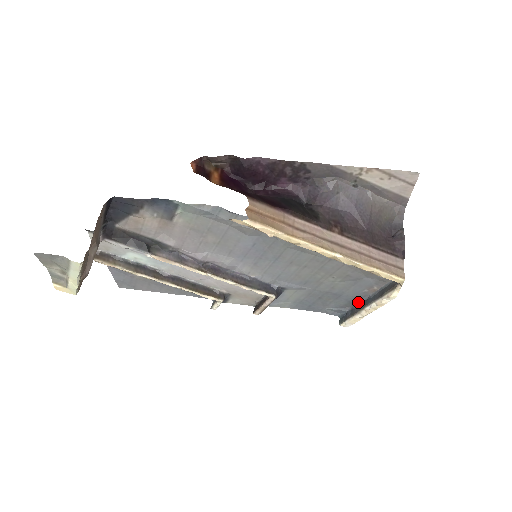
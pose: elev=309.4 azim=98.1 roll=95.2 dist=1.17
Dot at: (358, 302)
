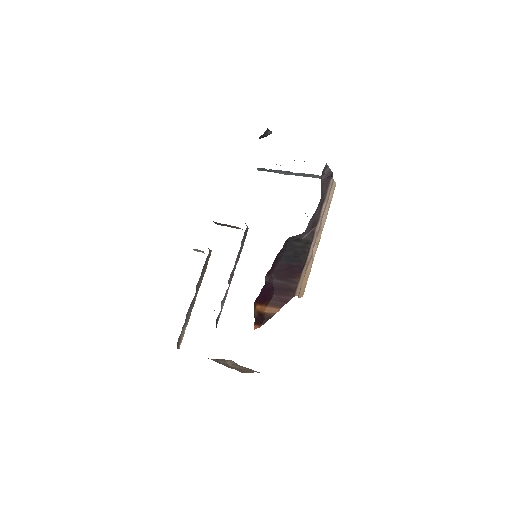
Dot at: occluded
